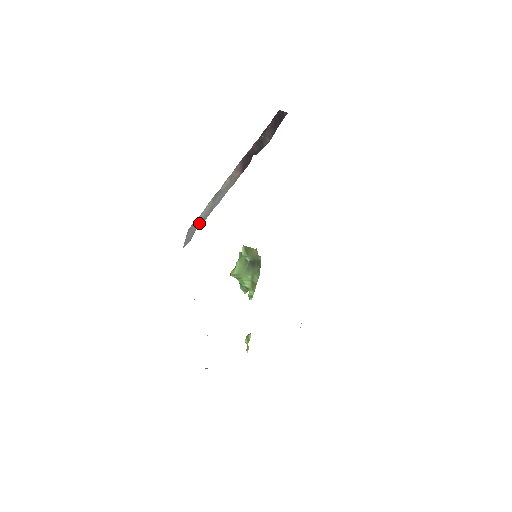
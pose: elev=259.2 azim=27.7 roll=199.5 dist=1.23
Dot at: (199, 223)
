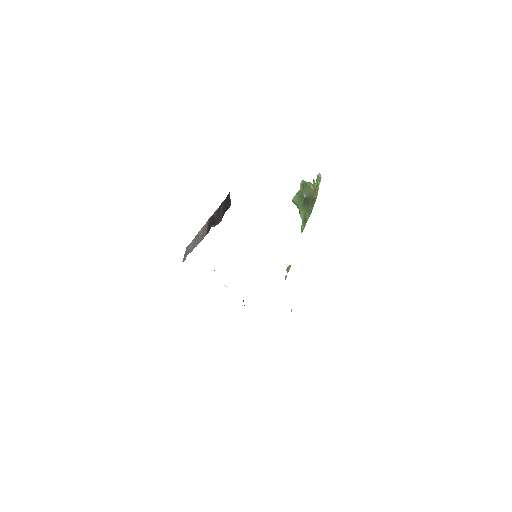
Dot at: (188, 251)
